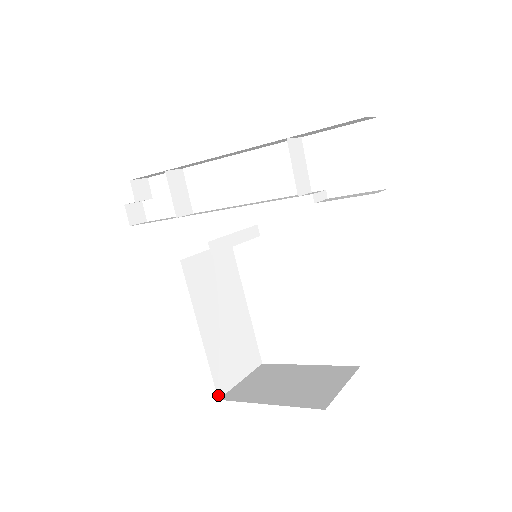
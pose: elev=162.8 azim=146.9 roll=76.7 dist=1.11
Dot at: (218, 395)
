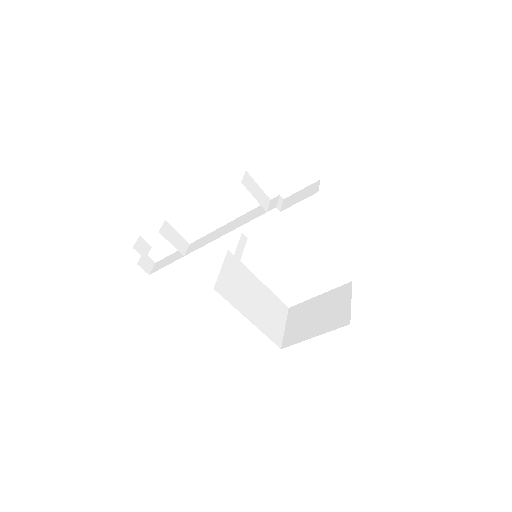
Dot at: (279, 347)
